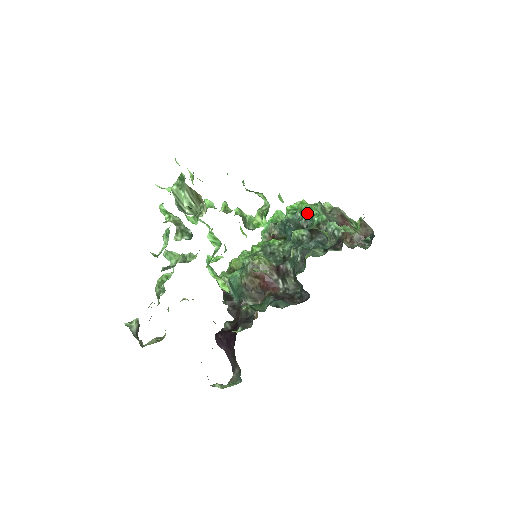
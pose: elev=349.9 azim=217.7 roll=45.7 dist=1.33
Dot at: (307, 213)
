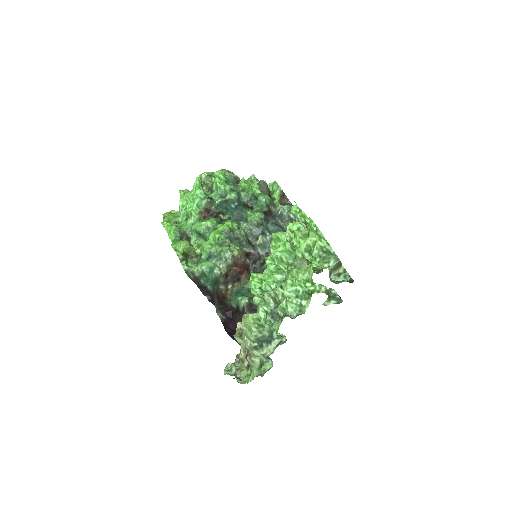
Dot at: (250, 192)
